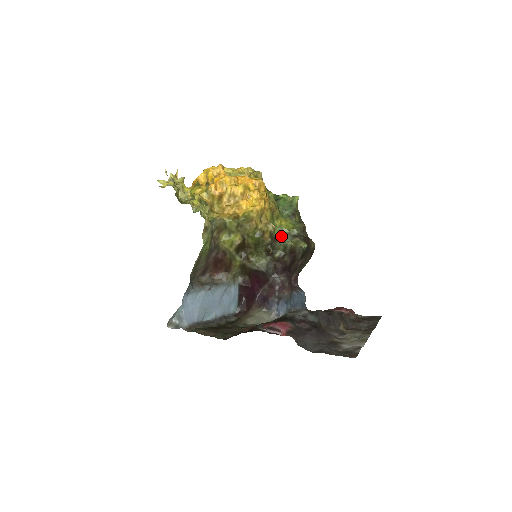
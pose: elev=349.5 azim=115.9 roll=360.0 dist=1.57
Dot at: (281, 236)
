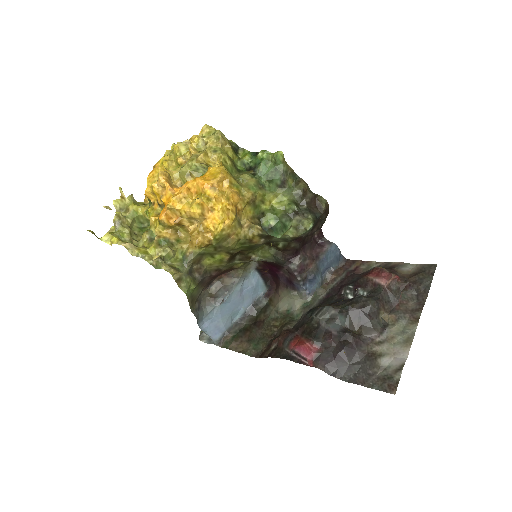
Dot at: (277, 219)
